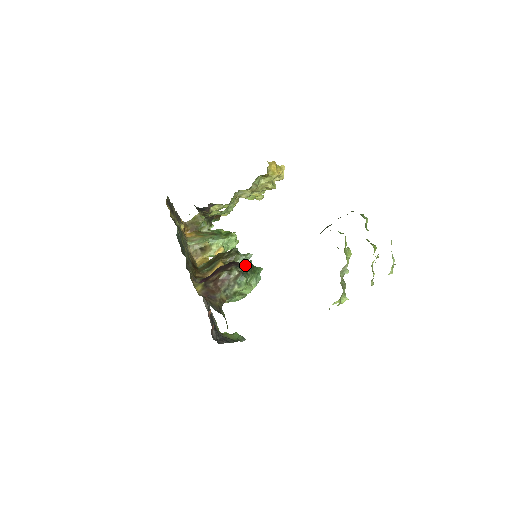
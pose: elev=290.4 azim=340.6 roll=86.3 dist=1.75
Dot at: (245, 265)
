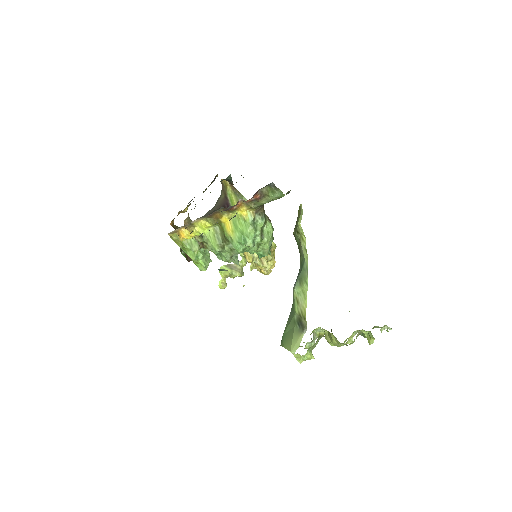
Dot at: occluded
